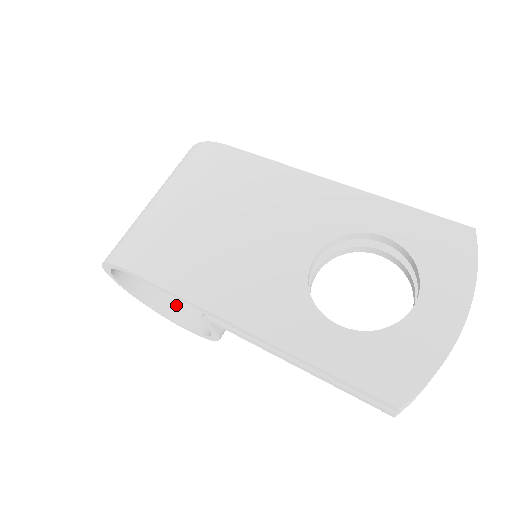
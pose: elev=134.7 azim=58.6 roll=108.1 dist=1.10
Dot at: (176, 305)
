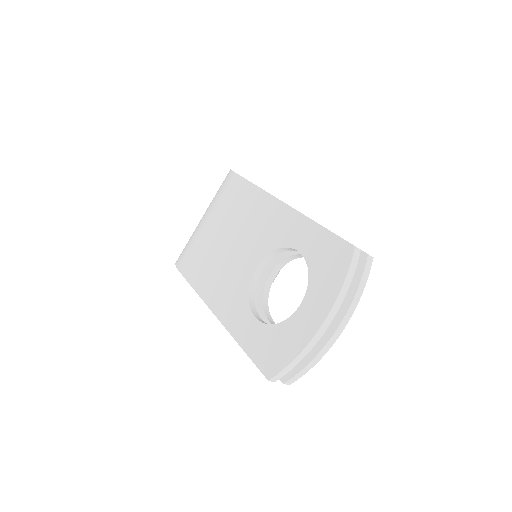
Dot at: occluded
